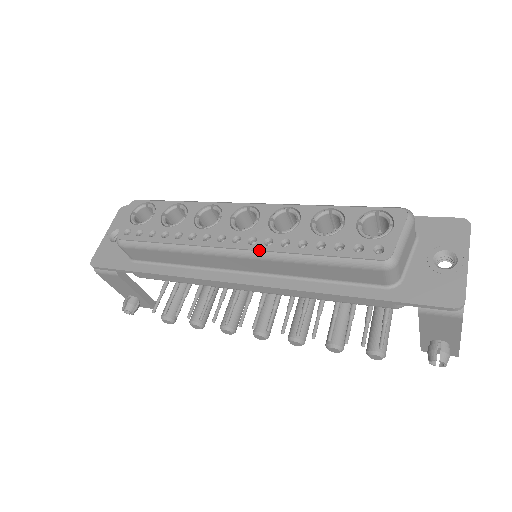
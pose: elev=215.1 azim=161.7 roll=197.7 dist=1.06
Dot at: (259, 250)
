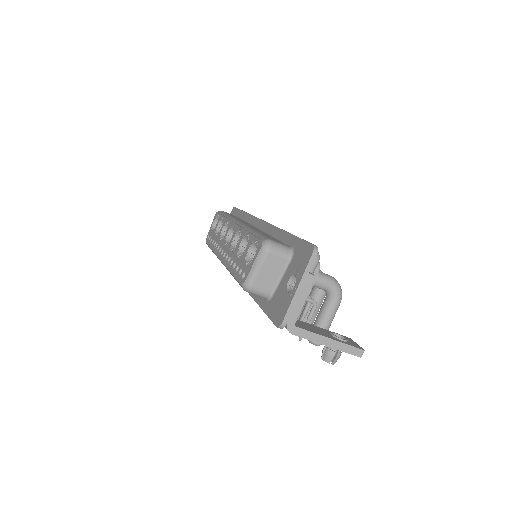
Dot at: (223, 263)
